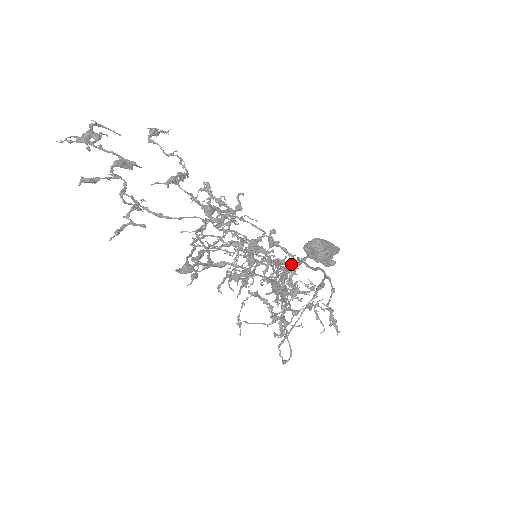
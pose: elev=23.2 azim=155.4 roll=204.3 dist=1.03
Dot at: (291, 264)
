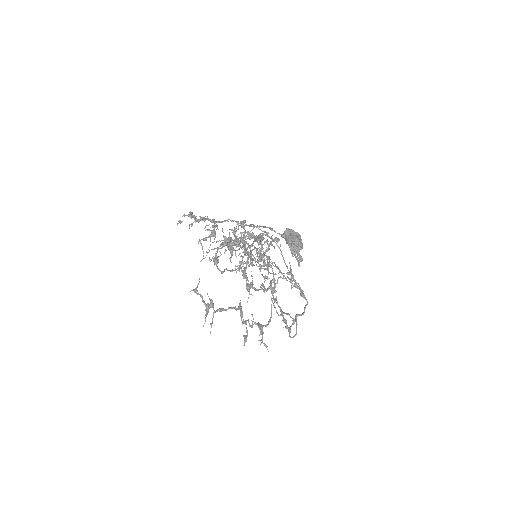
Dot at: occluded
